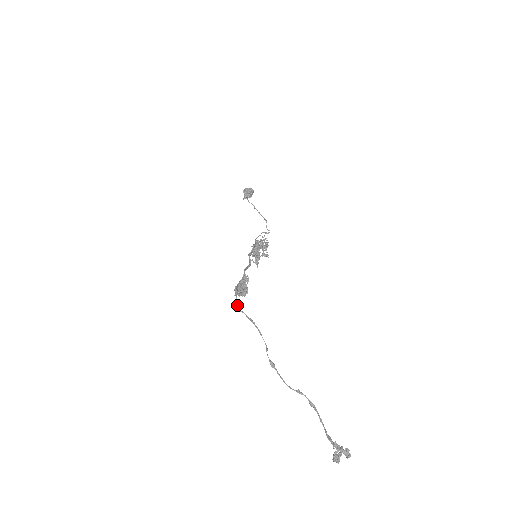
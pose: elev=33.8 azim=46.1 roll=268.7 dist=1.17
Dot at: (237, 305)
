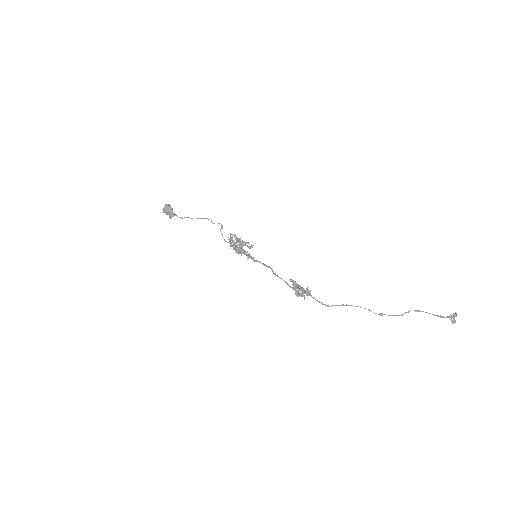
Dot at: occluded
